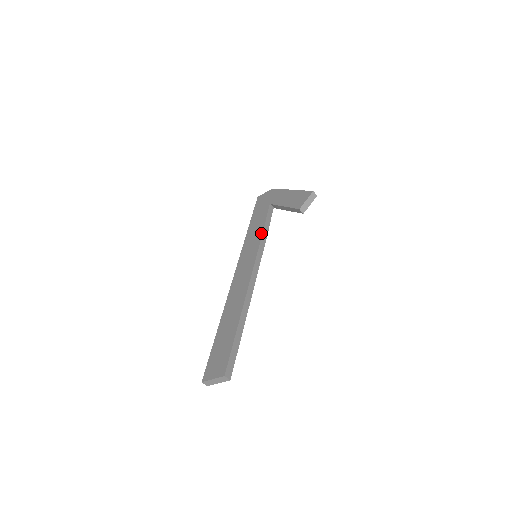
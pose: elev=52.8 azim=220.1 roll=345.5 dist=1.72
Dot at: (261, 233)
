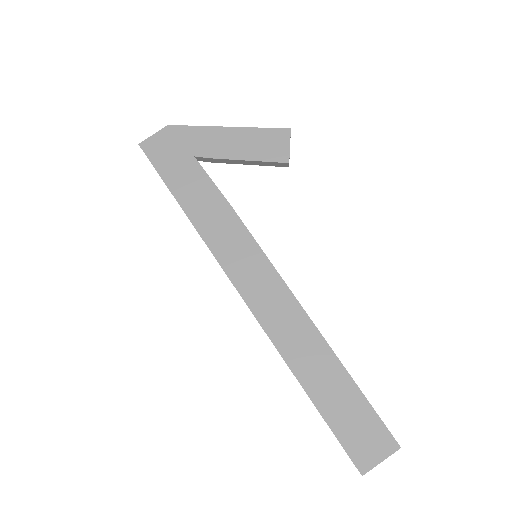
Dot at: (235, 215)
